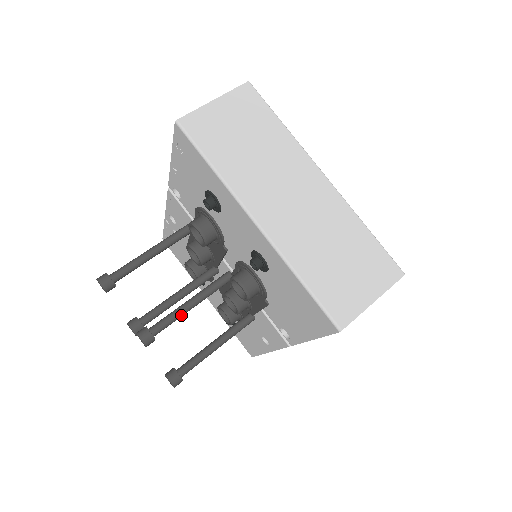
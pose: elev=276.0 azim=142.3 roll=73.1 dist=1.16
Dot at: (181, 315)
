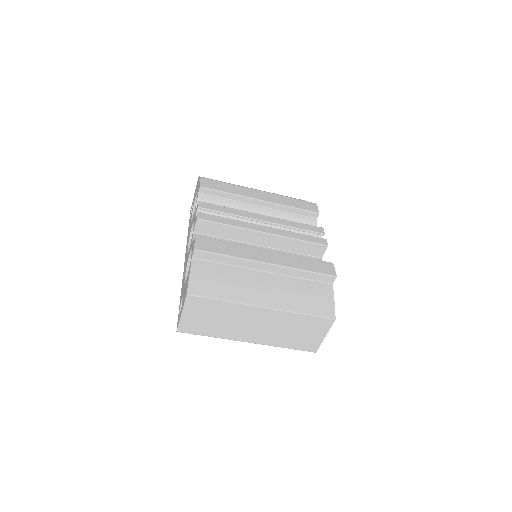
Dot at: occluded
